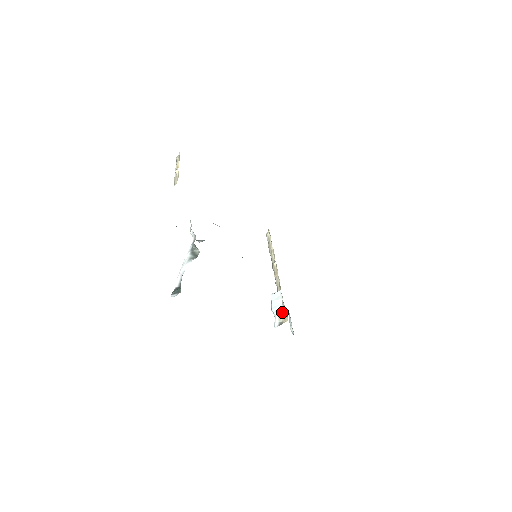
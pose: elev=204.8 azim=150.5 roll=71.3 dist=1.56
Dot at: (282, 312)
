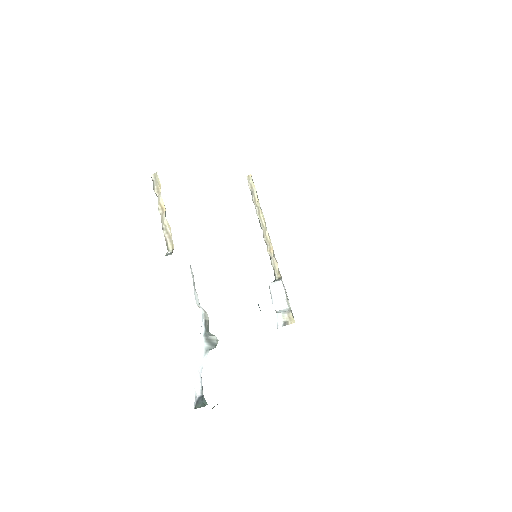
Dot at: (286, 311)
